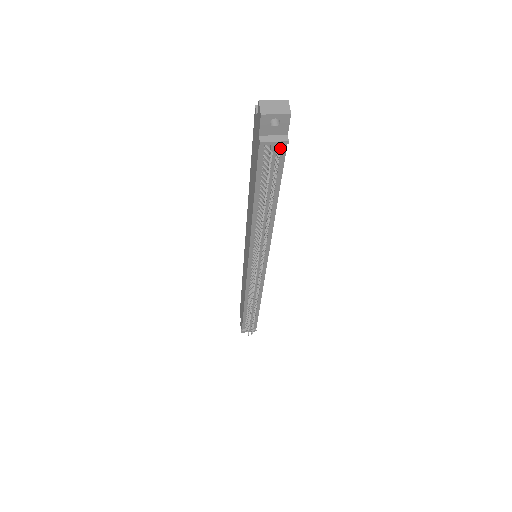
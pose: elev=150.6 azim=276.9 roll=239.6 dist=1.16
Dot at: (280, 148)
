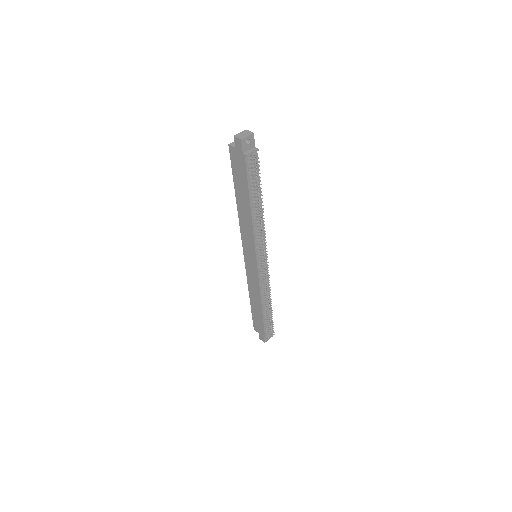
Dot at: (255, 156)
